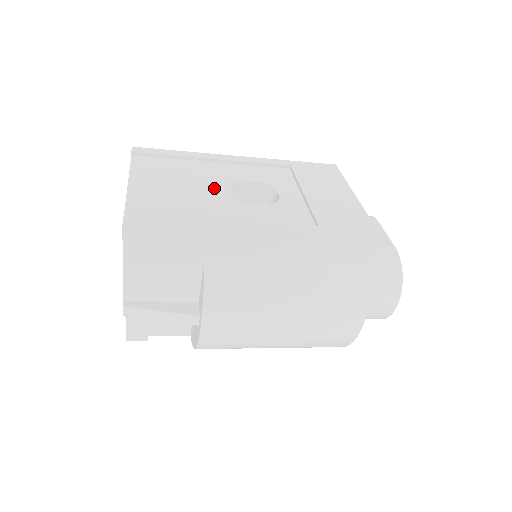
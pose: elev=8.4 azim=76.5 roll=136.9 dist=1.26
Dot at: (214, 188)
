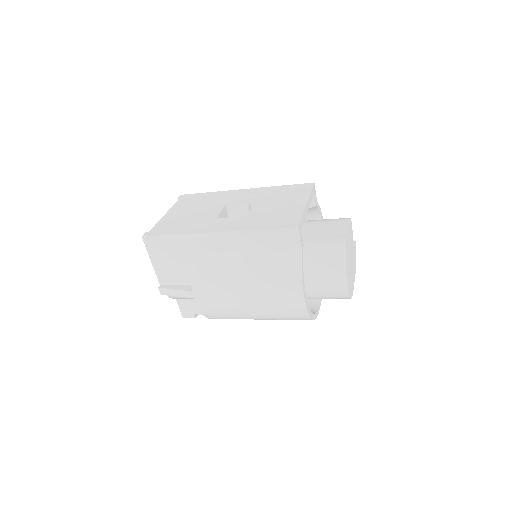
Dot at: (211, 211)
